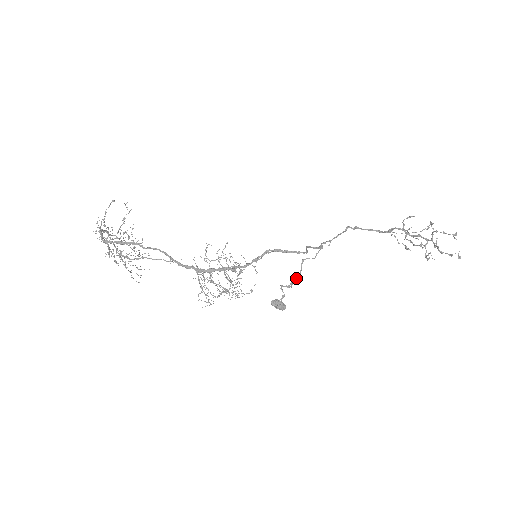
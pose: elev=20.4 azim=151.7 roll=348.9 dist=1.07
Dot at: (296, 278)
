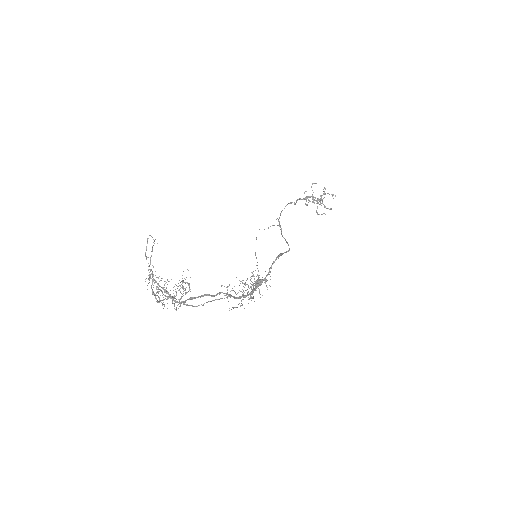
Dot at: occluded
